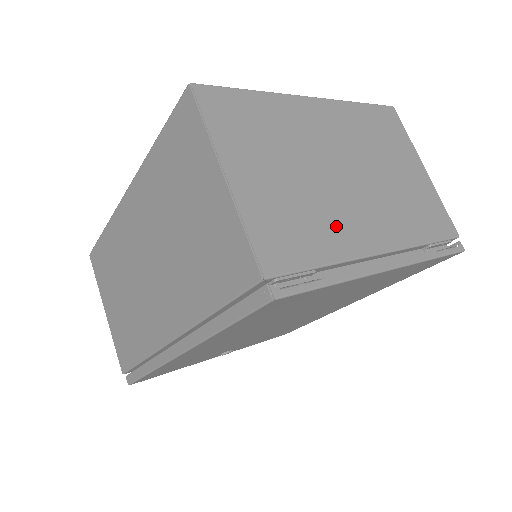
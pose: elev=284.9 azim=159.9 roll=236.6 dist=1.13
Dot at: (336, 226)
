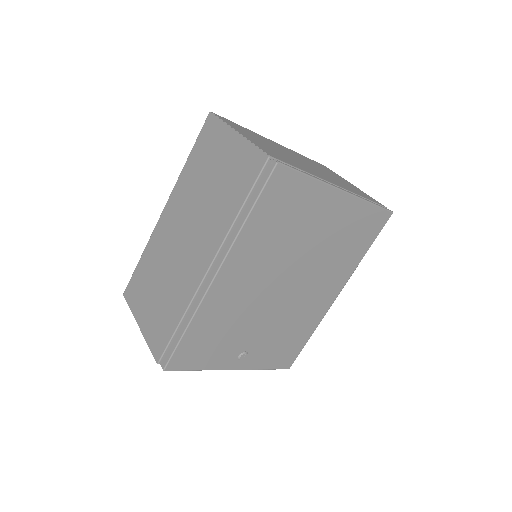
Dot at: (305, 168)
